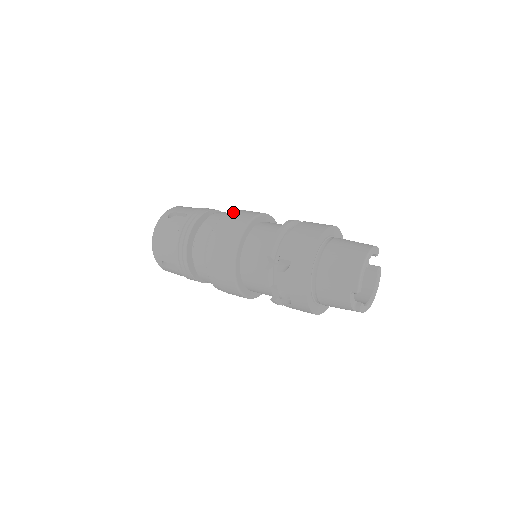
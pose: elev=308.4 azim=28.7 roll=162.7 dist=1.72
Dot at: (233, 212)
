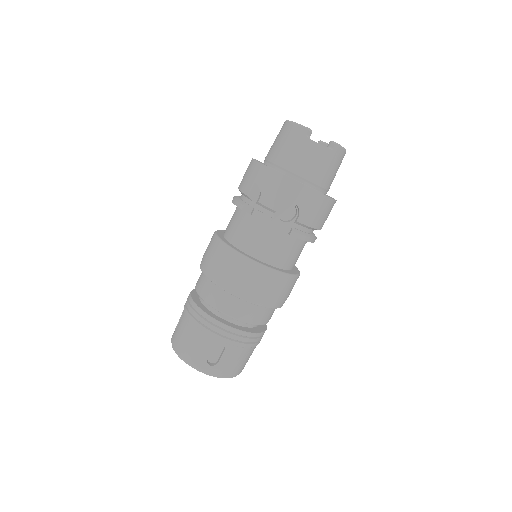
Dot at: occluded
